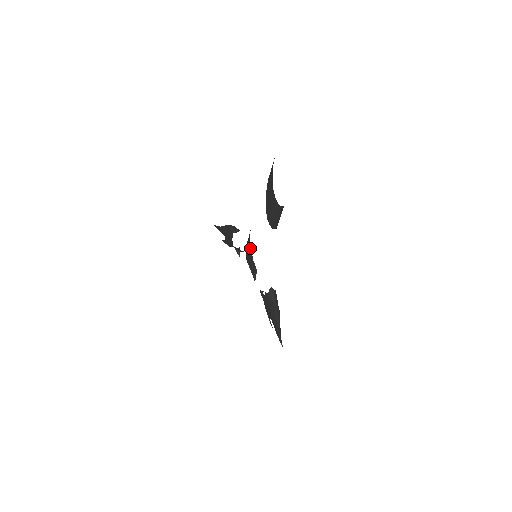
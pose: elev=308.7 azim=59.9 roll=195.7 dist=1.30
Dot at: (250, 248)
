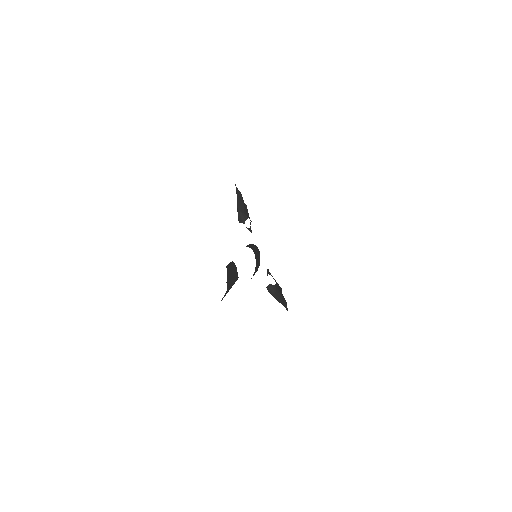
Dot at: occluded
